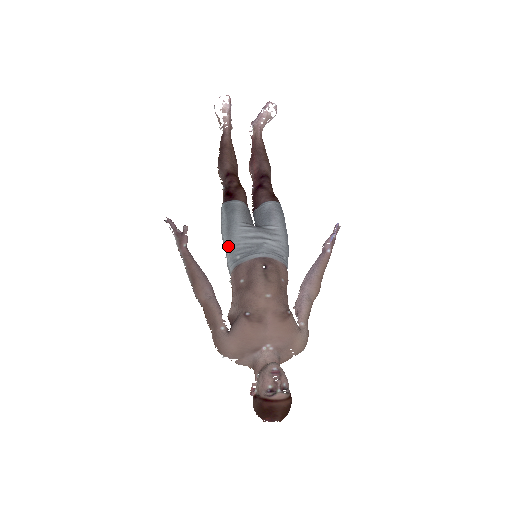
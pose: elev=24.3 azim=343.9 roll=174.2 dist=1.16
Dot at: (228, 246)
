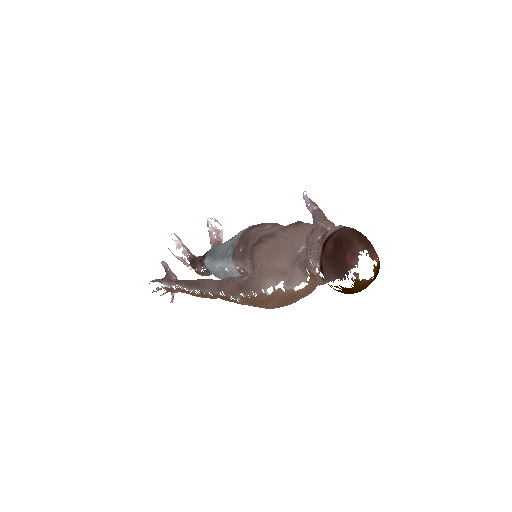
Dot at: (219, 260)
